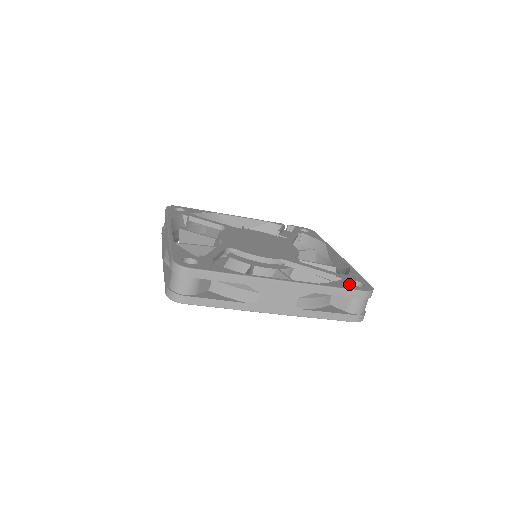
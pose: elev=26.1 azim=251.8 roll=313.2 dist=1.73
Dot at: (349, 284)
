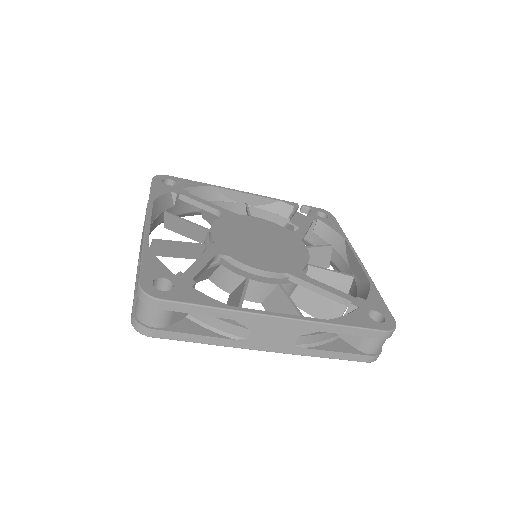
Dot at: (366, 318)
